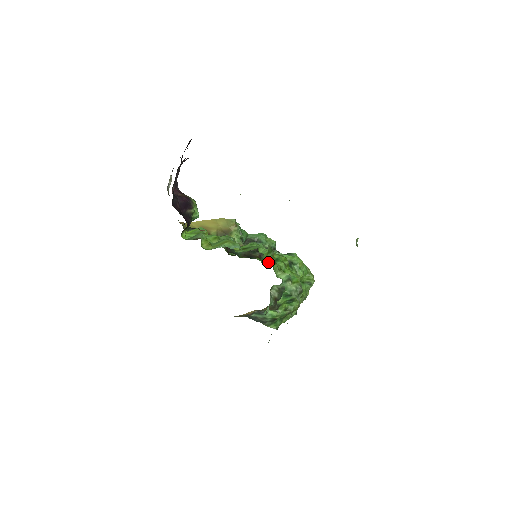
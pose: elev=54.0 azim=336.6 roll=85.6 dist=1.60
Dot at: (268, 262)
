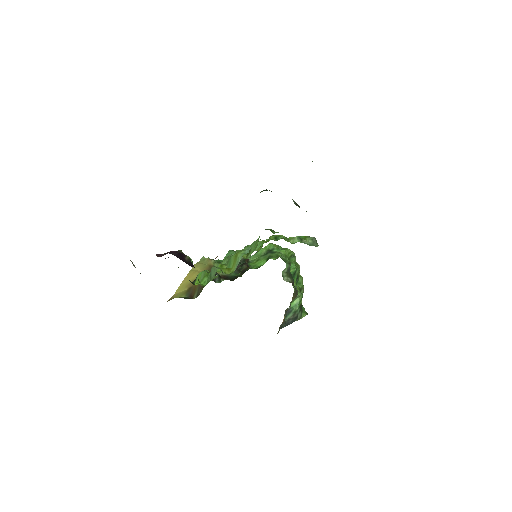
Dot at: (256, 266)
